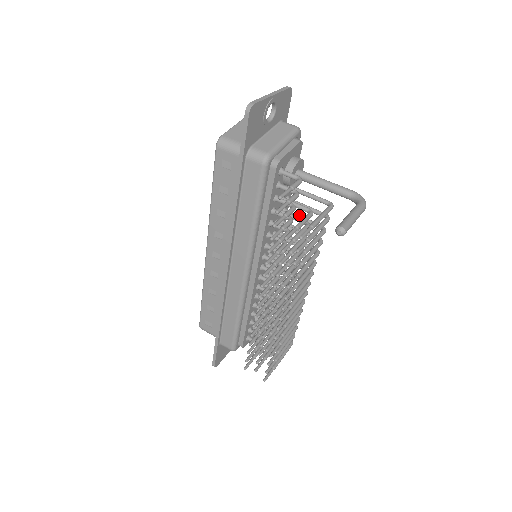
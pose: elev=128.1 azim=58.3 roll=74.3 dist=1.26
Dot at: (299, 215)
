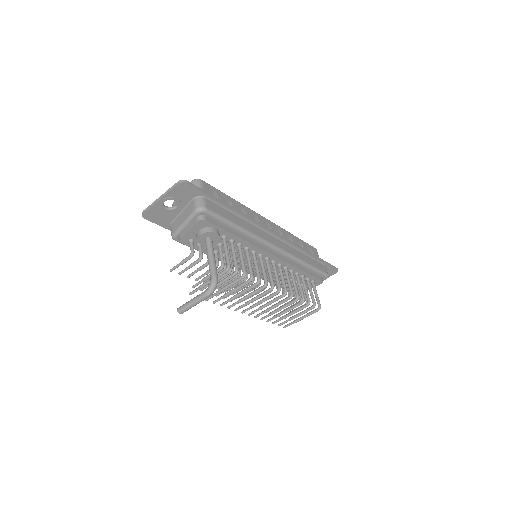
Dot at: (240, 255)
